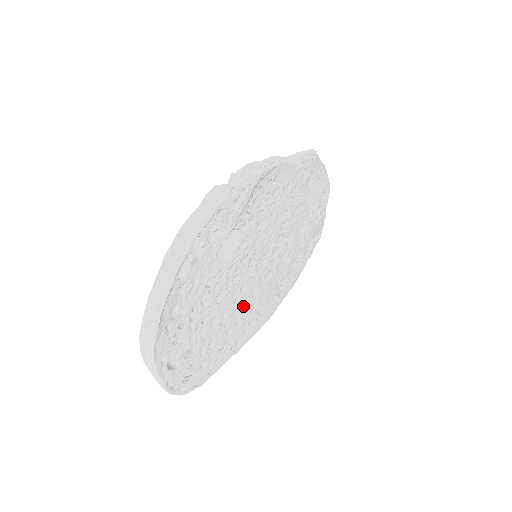
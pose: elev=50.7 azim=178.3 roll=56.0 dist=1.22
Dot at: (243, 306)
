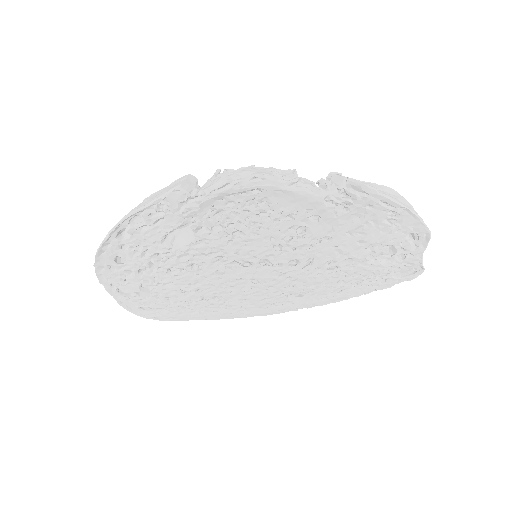
Dot at: (211, 291)
